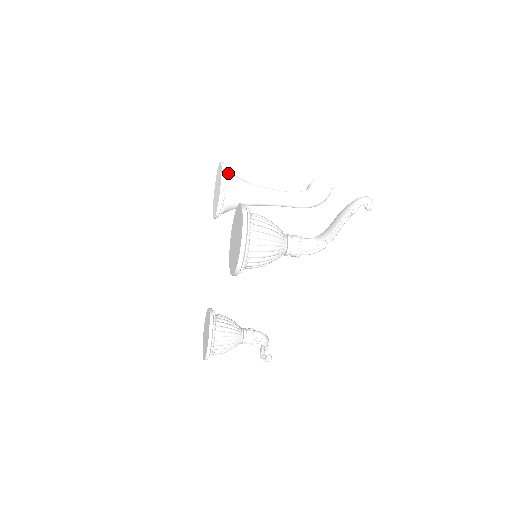
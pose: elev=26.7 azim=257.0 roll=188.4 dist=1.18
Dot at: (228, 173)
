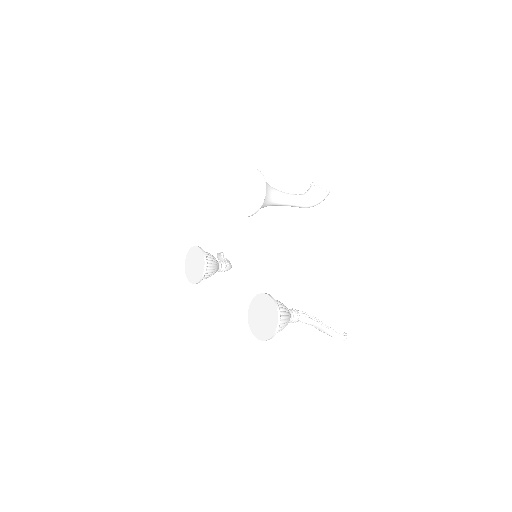
Dot at: (265, 196)
